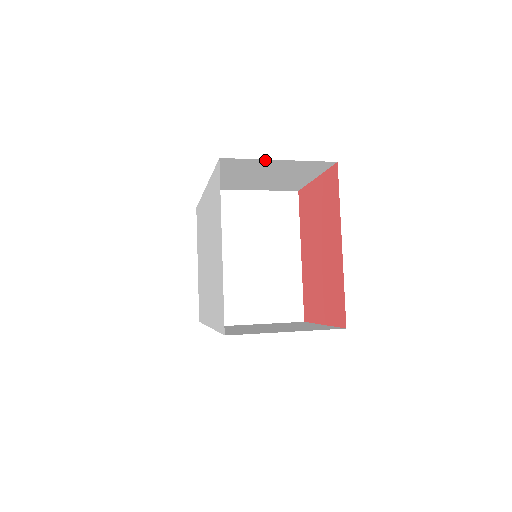
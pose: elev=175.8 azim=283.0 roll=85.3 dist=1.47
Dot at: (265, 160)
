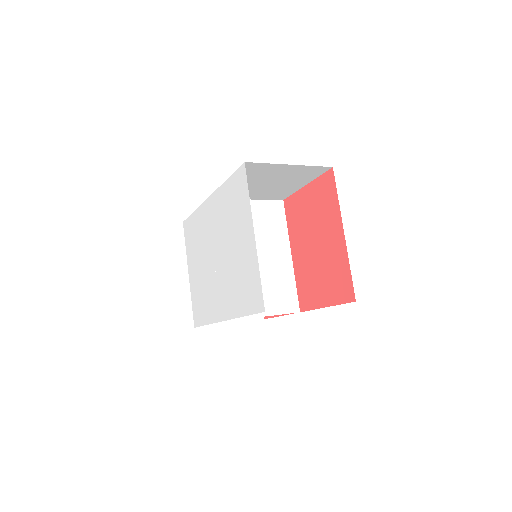
Dot at: (279, 165)
